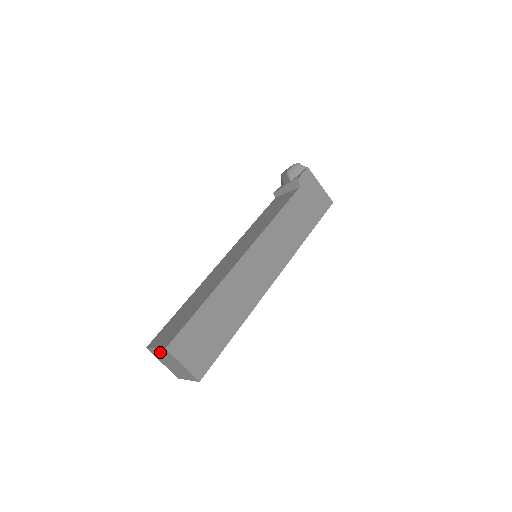
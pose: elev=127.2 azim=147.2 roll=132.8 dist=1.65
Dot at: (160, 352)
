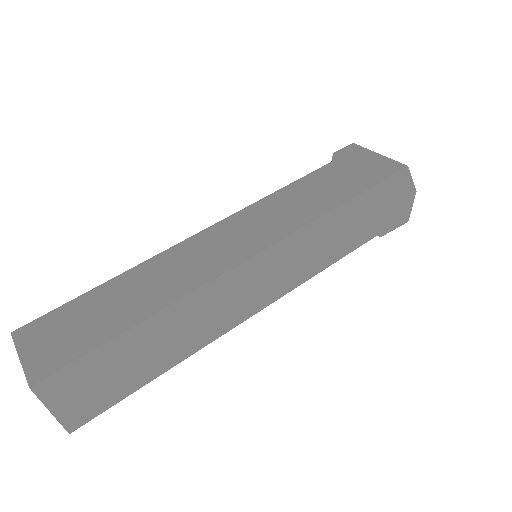
Dot at: occluded
